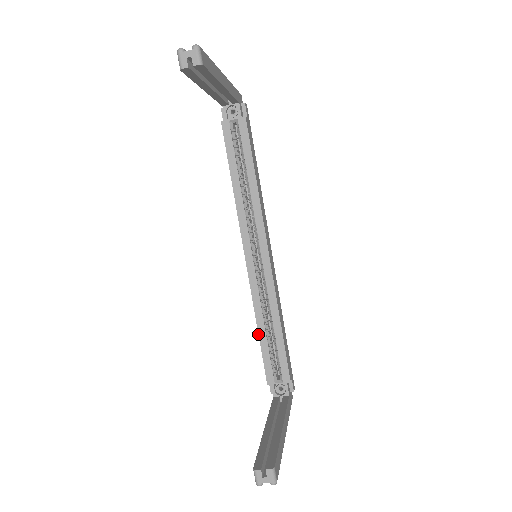
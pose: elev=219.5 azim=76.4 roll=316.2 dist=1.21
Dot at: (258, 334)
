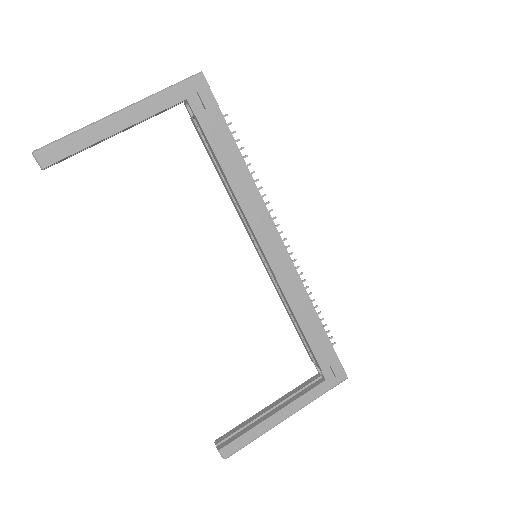
Dot at: occluded
